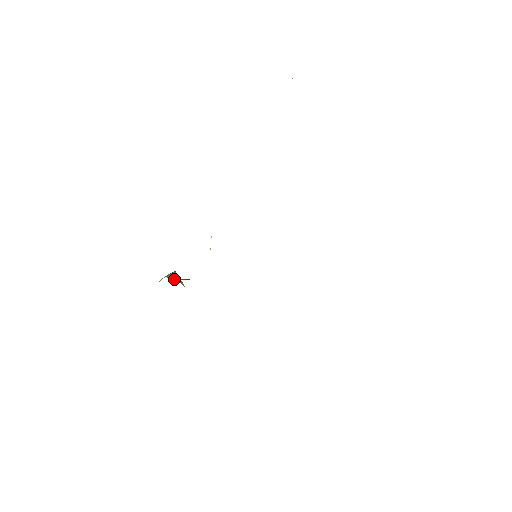
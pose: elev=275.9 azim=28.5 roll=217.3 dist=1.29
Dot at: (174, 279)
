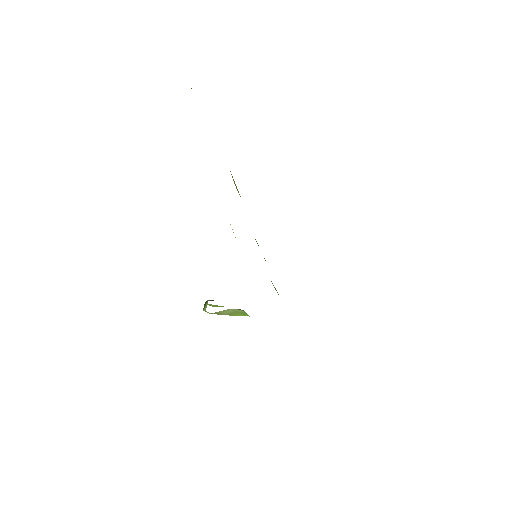
Dot at: occluded
